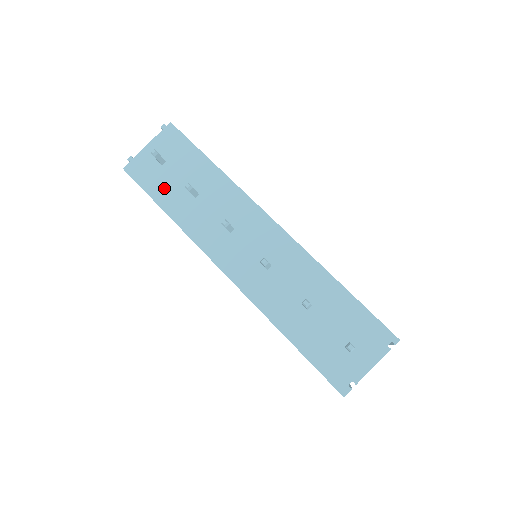
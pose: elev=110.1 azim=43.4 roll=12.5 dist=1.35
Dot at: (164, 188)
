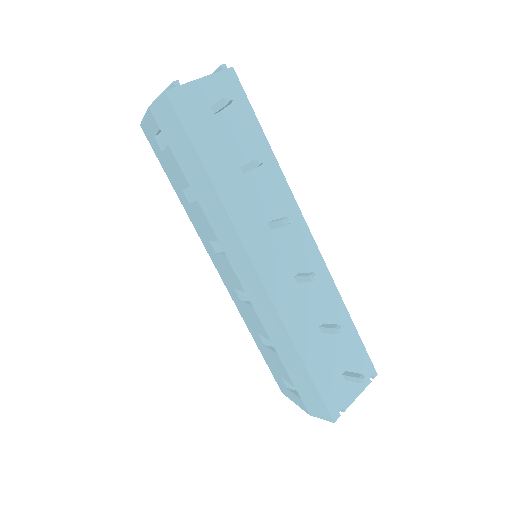
Dot at: (212, 144)
